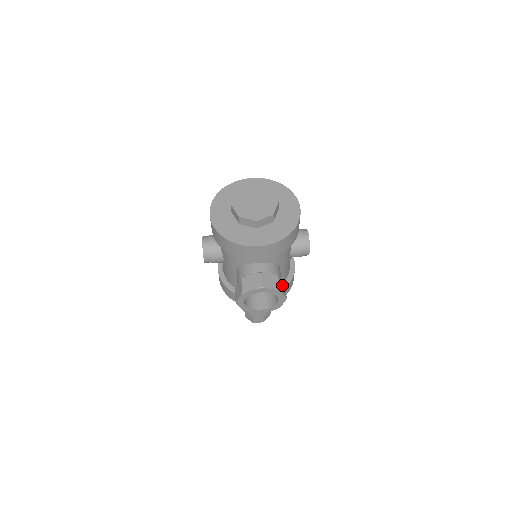
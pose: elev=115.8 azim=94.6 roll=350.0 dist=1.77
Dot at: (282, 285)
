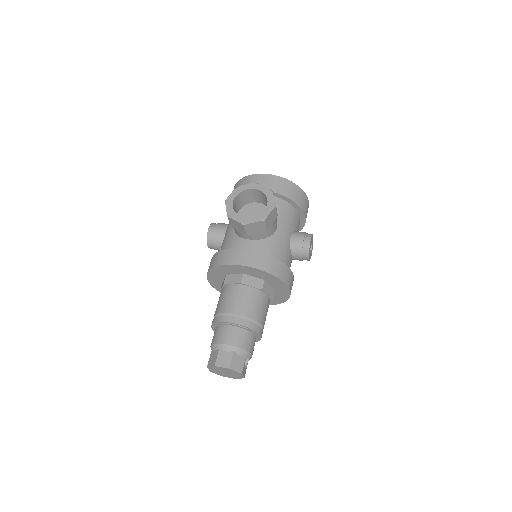
Dot at: occluded
